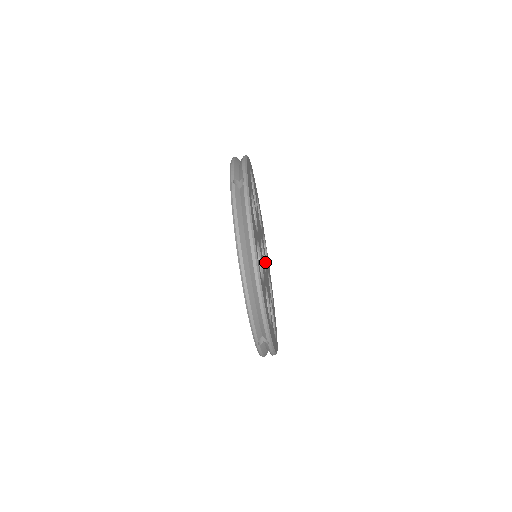
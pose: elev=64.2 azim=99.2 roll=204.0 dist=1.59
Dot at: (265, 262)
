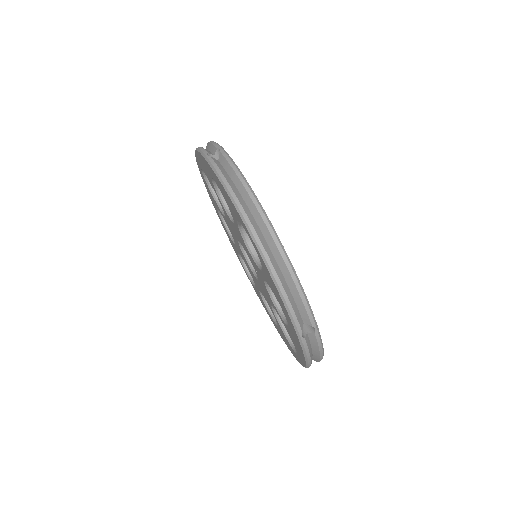
Dot at: occluded
